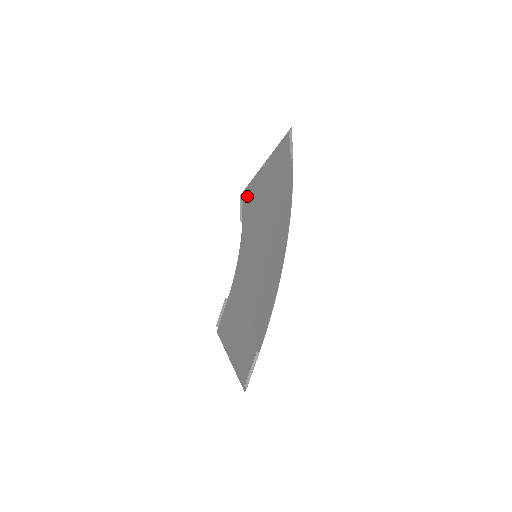
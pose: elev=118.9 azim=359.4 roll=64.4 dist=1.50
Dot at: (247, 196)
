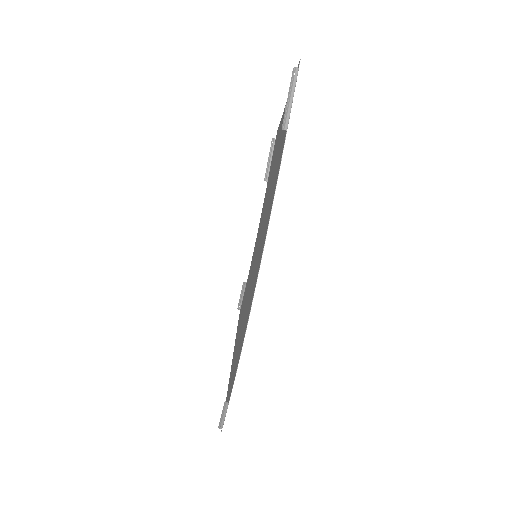
Dot at: (275, 145)
